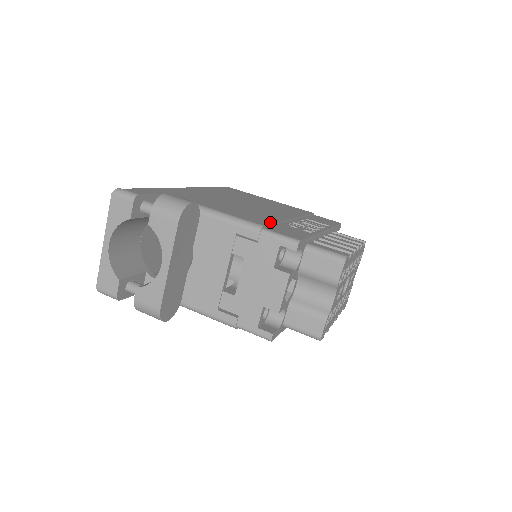
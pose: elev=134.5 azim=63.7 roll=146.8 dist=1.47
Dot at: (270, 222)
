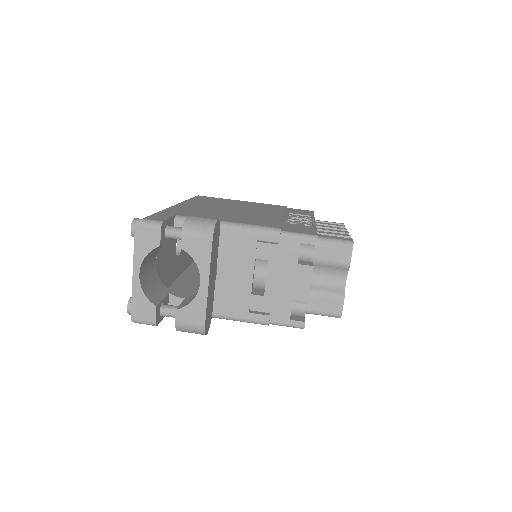
Dot at: (279, 223)
